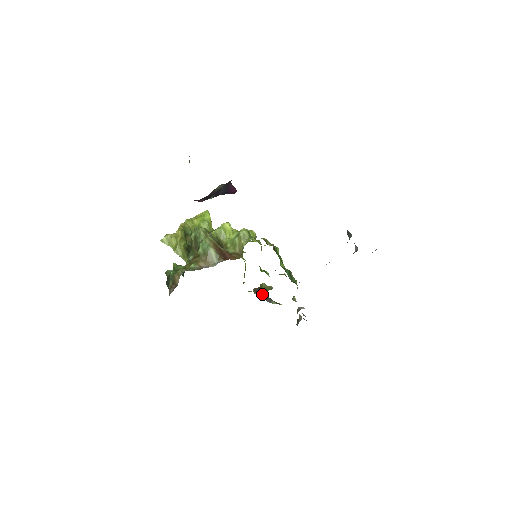
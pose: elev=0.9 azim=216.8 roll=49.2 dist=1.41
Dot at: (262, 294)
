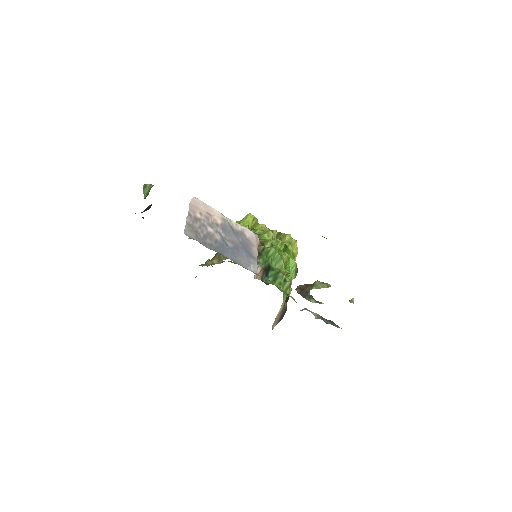
Dot at: (303, 291)
